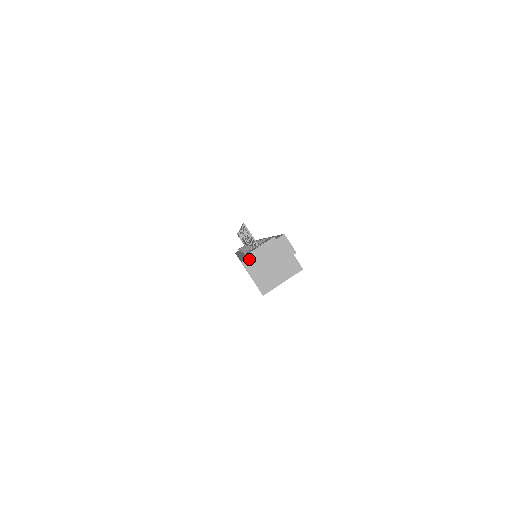
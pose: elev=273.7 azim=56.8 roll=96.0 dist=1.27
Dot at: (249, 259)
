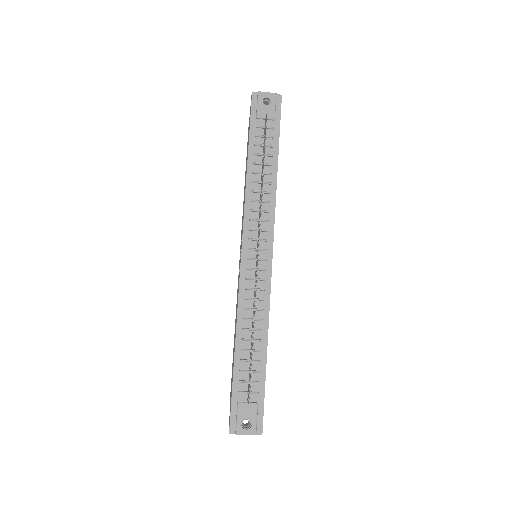
Dot at: occluded
